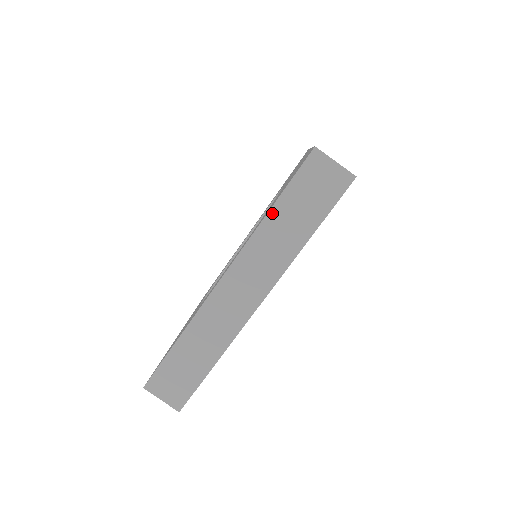
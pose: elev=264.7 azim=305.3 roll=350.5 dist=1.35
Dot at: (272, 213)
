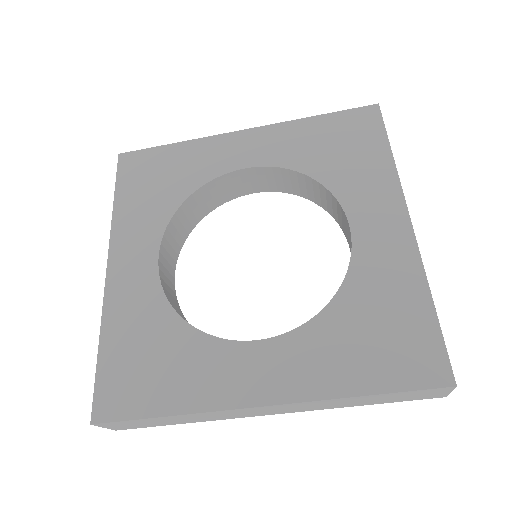
Dot at: (362, 397)
